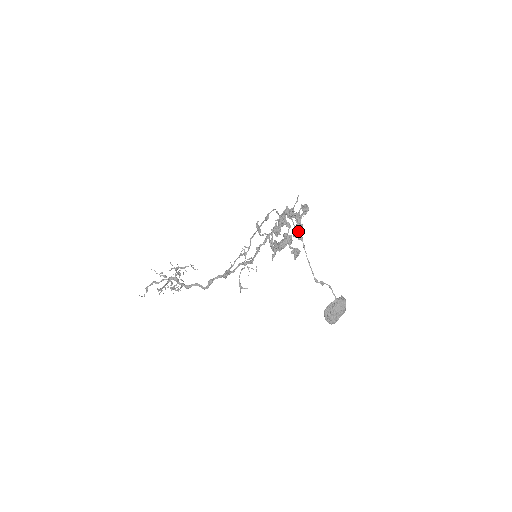
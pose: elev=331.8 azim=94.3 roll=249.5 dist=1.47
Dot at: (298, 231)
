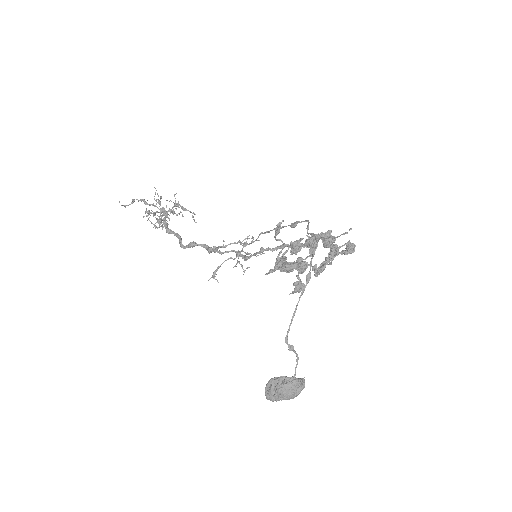
Dot at: (321, 266)
